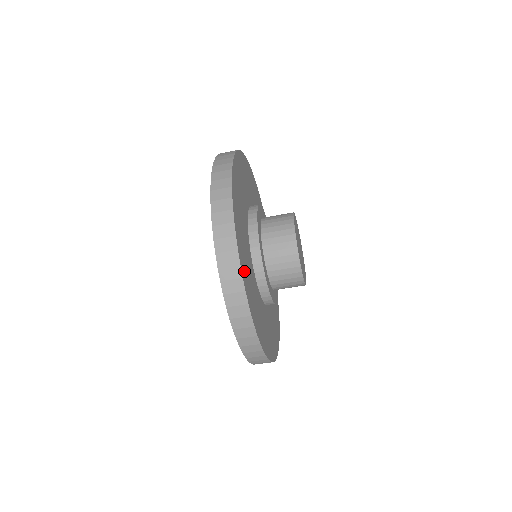
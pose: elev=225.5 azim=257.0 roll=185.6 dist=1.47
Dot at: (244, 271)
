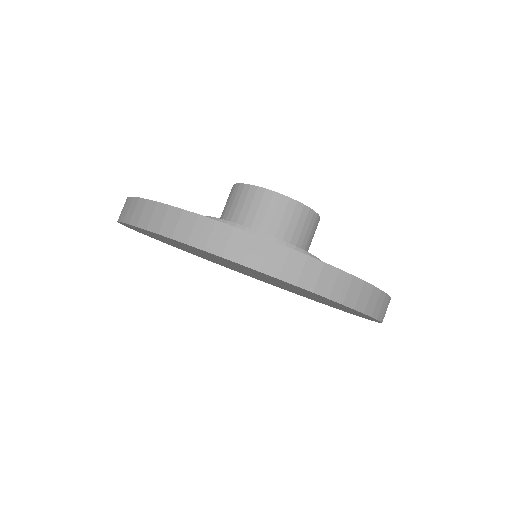
Dot at: occluded
